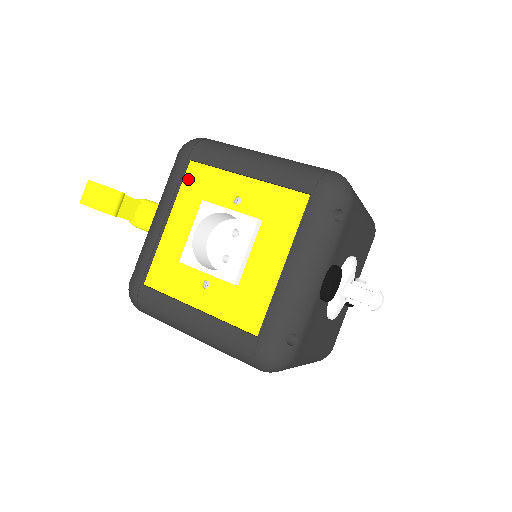
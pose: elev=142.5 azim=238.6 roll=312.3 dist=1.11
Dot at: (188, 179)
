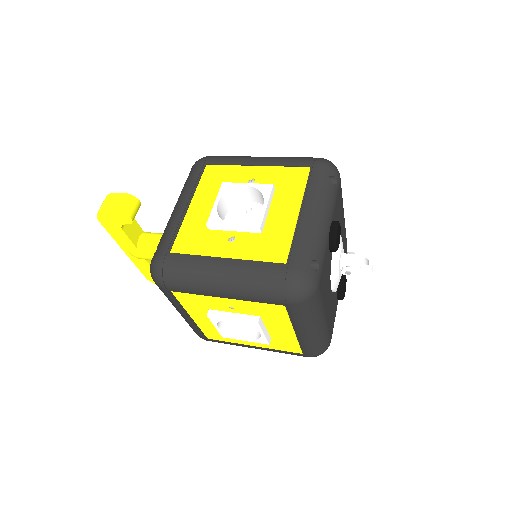
Dot at: (206, 176)
